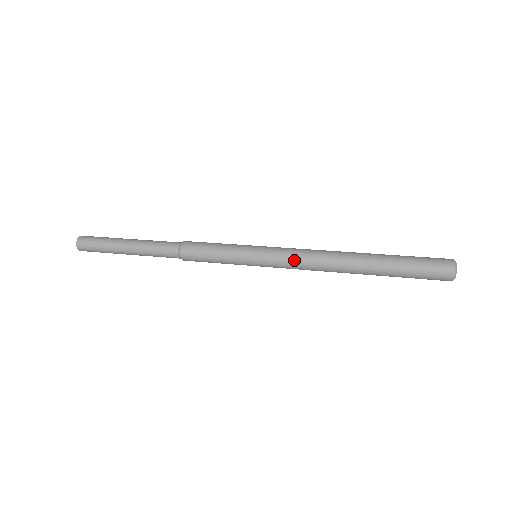
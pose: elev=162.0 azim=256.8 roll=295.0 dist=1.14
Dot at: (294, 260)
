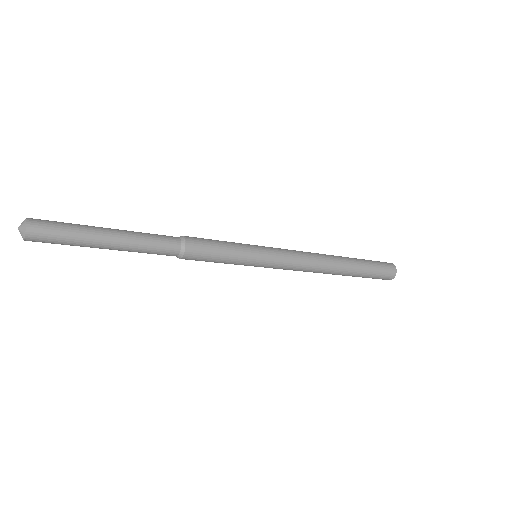
Dot at: (292, 250)
